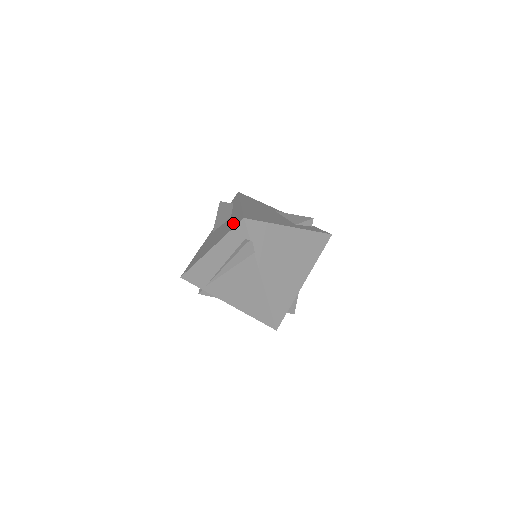
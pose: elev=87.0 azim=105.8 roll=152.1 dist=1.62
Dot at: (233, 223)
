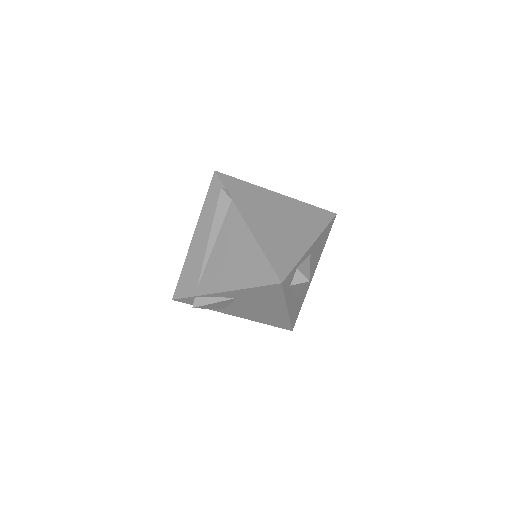
Dot at: occluded
